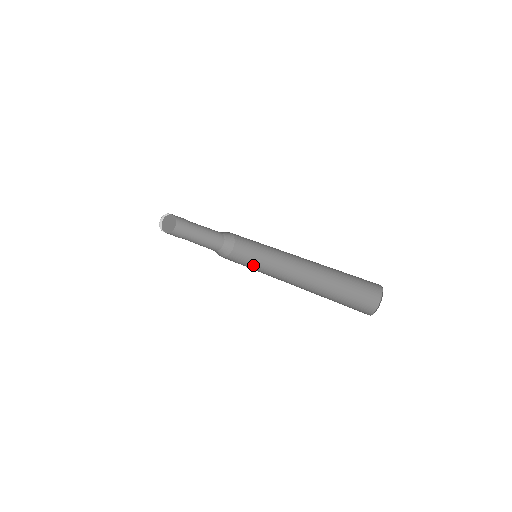
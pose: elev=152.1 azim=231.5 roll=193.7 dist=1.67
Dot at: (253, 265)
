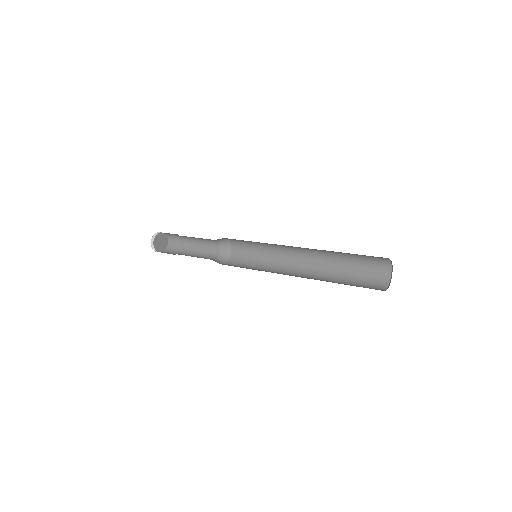
Dot at: (252, 268)
